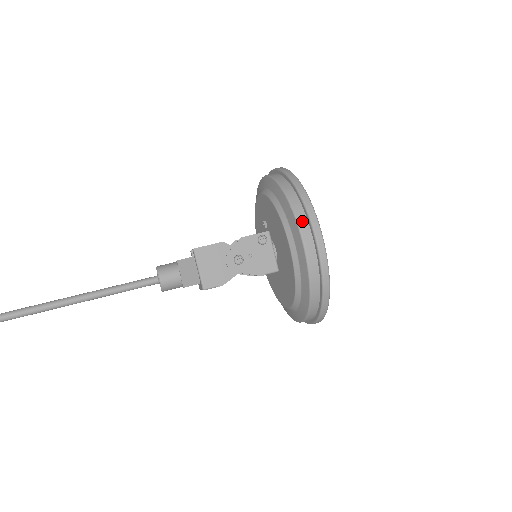
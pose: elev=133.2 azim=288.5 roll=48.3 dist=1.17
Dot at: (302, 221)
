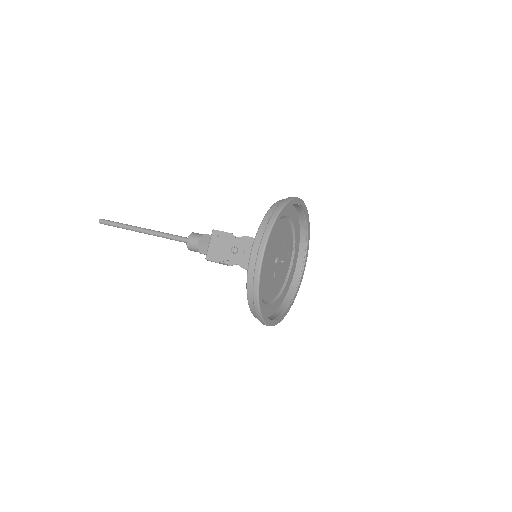
Dot at: (260, 235)
